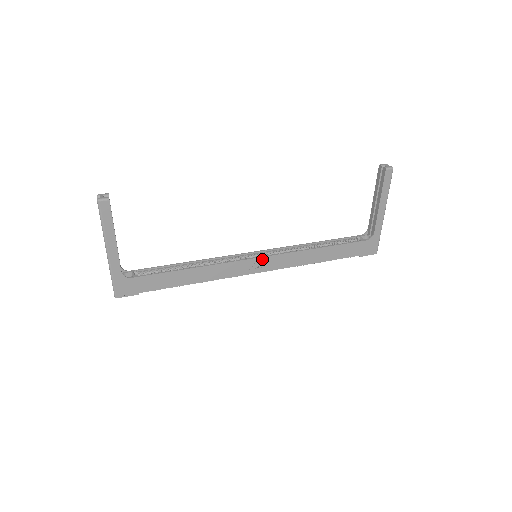
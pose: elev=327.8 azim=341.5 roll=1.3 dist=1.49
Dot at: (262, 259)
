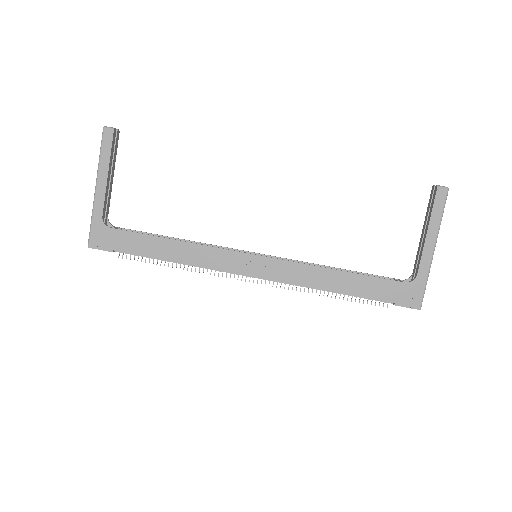
Dot at: (261, 259)
